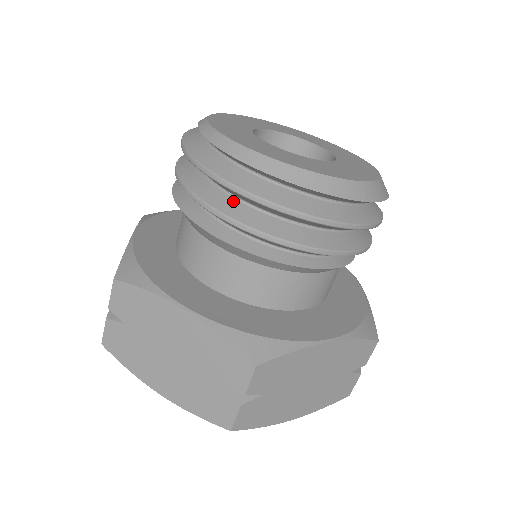
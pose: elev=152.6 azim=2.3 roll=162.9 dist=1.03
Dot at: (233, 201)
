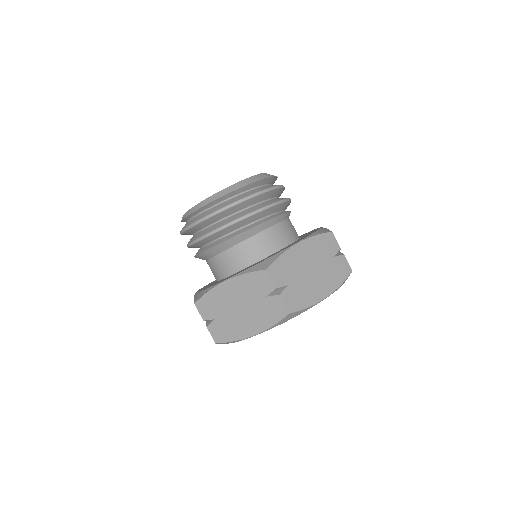
Dot at: (210, 227)
